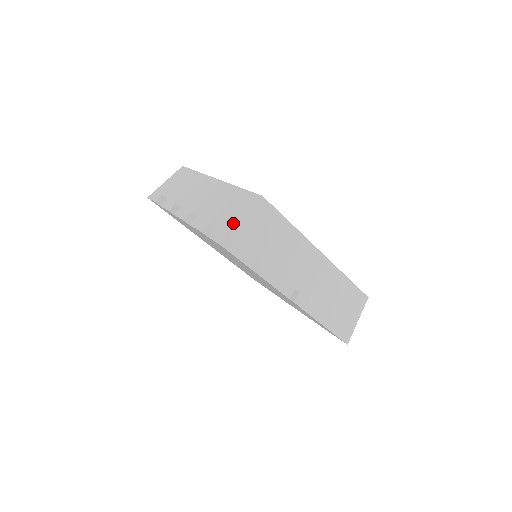
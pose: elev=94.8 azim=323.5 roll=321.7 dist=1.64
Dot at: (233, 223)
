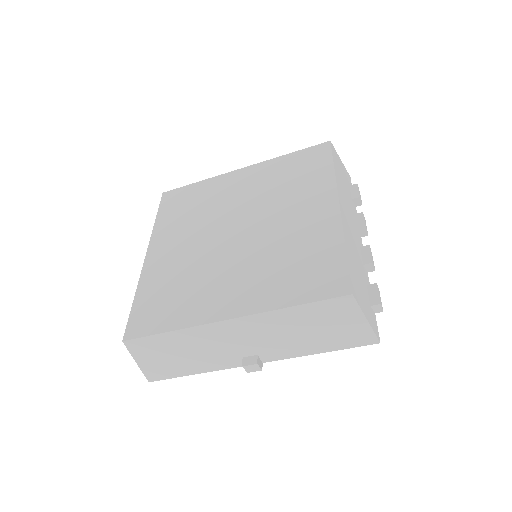
Dot at: occluded
